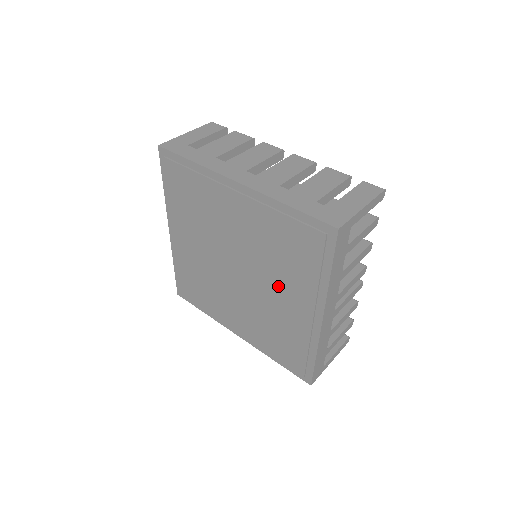
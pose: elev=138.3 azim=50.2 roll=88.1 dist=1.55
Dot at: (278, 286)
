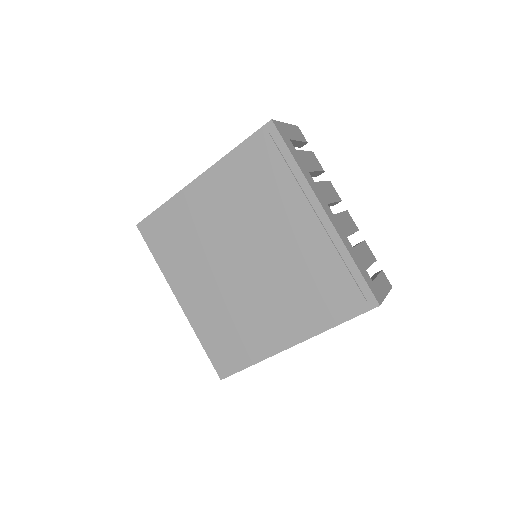
Dot at: (277, 300)
